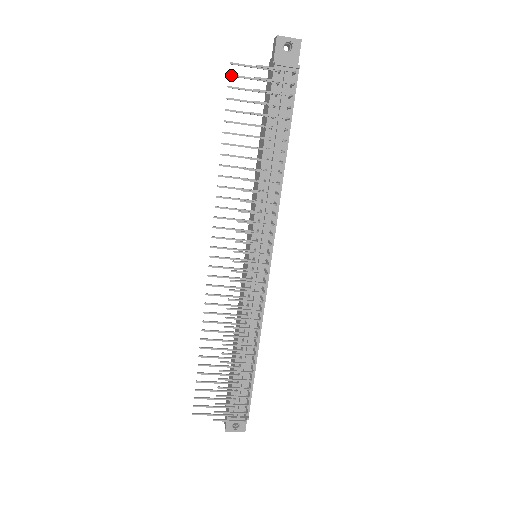
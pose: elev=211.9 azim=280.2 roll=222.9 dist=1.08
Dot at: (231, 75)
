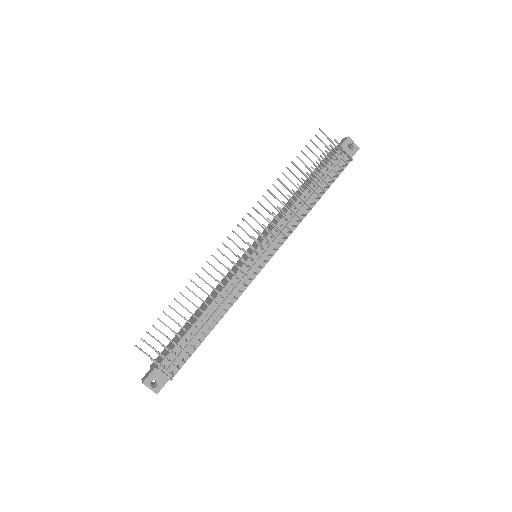
Dot at: (316, 135)
